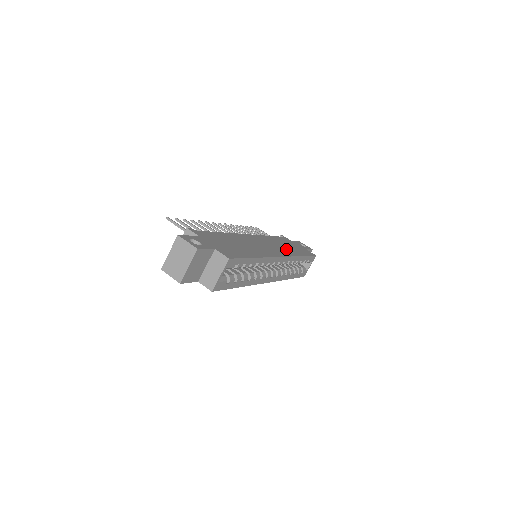
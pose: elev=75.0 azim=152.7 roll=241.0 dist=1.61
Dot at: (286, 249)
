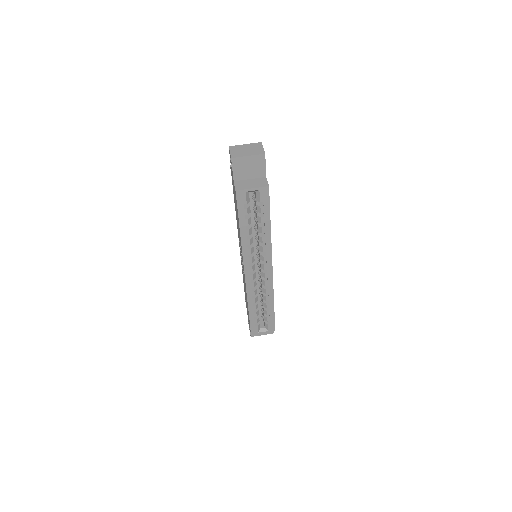
Dot at: occluded
